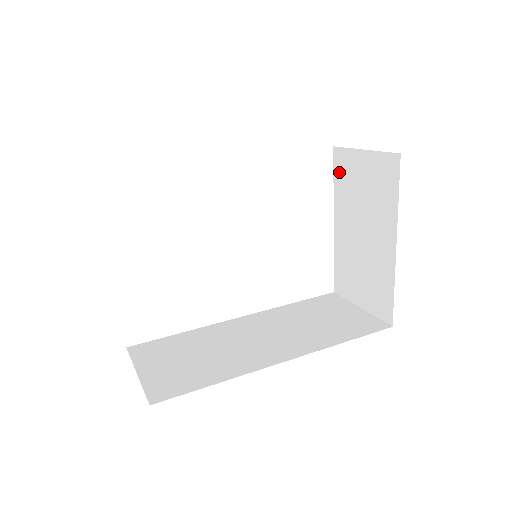
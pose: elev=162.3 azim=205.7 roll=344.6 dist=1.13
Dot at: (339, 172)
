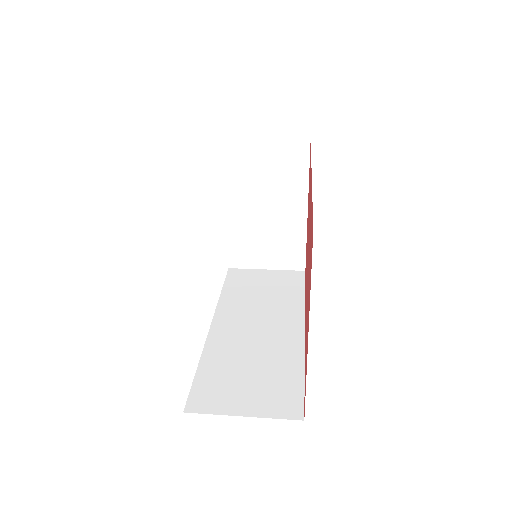
Dot at: (232, 161)
